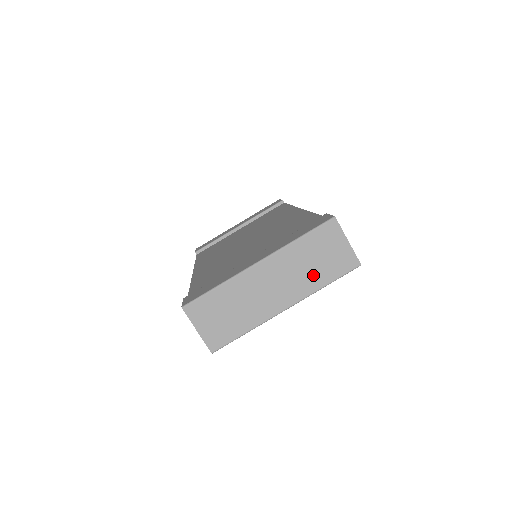
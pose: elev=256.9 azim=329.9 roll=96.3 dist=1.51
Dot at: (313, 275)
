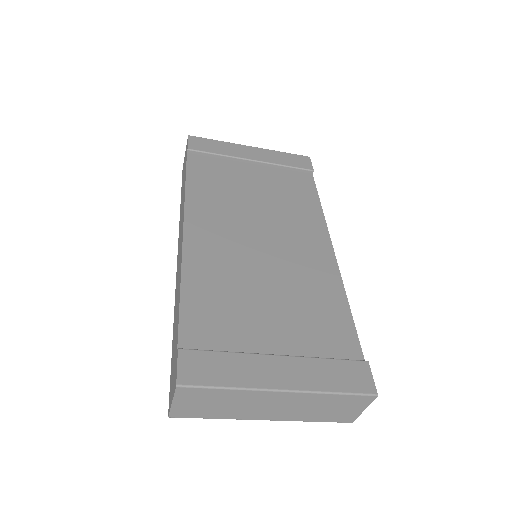
Dot at: (312, 414)
